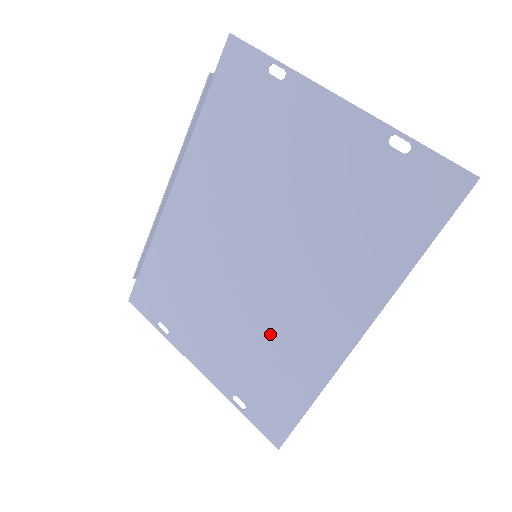
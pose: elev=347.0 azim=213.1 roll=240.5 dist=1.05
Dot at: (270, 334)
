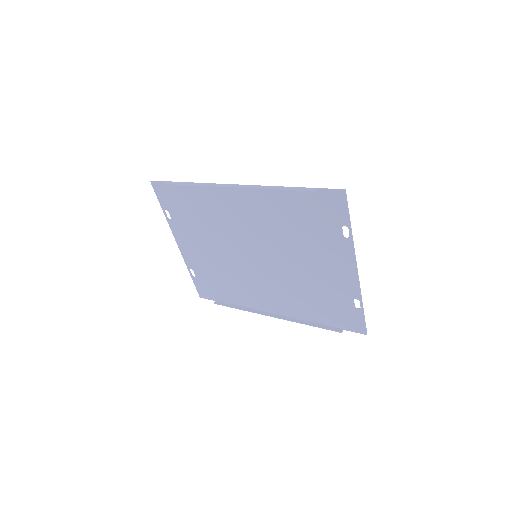
Dot at: (234, 277)
